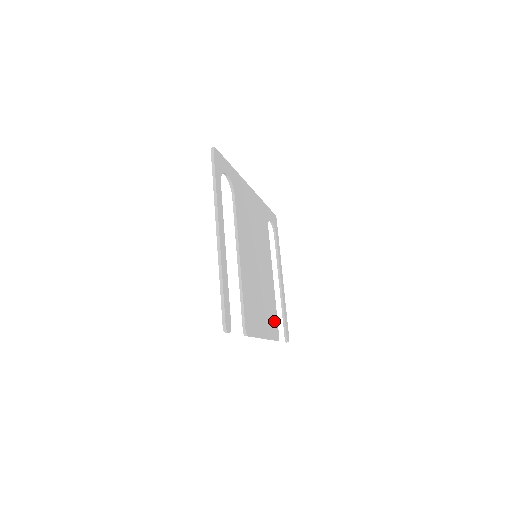
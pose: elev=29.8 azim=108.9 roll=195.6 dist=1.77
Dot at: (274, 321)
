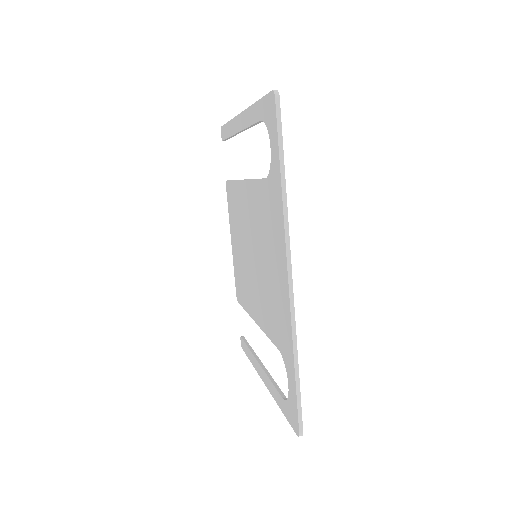
Dot at: occluded
